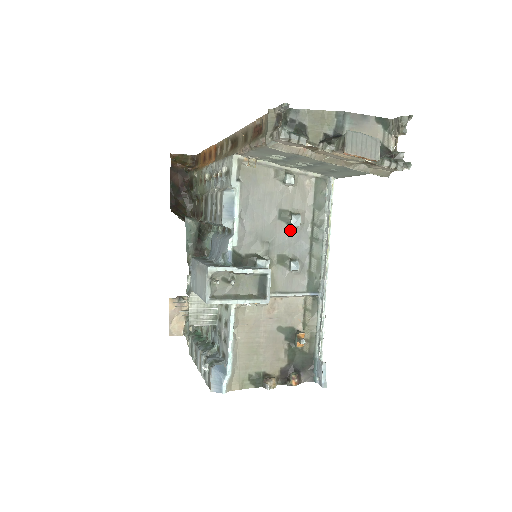
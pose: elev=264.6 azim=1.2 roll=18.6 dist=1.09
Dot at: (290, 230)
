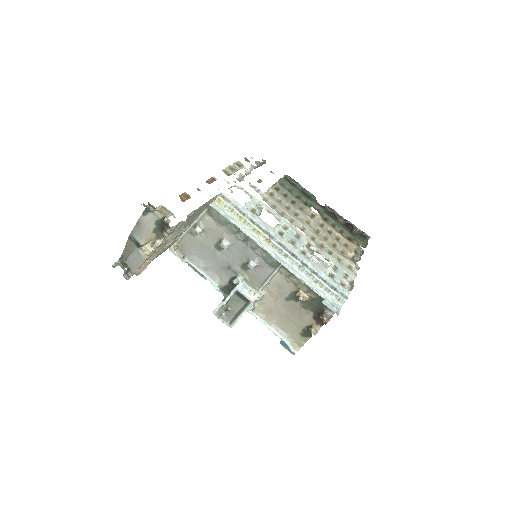
Dot at: (230, 250)
